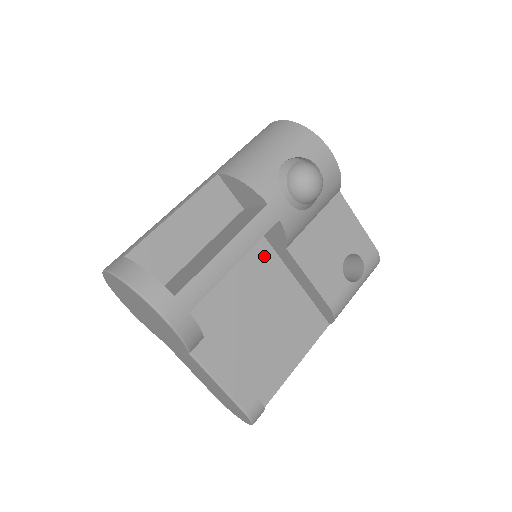
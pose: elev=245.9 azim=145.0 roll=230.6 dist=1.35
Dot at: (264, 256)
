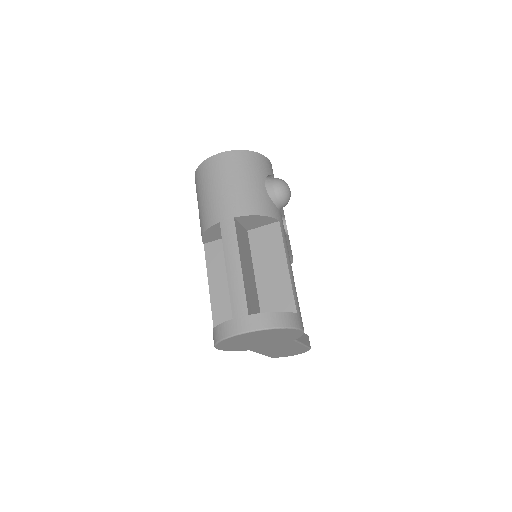
Dot at: occluded
